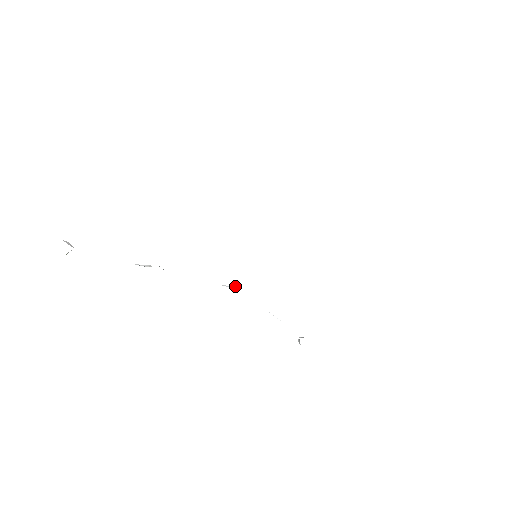
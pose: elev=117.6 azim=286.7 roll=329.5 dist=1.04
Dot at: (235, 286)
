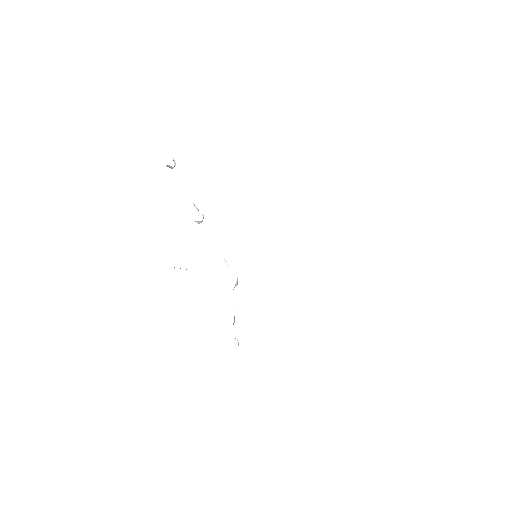
Dot at: occluded
